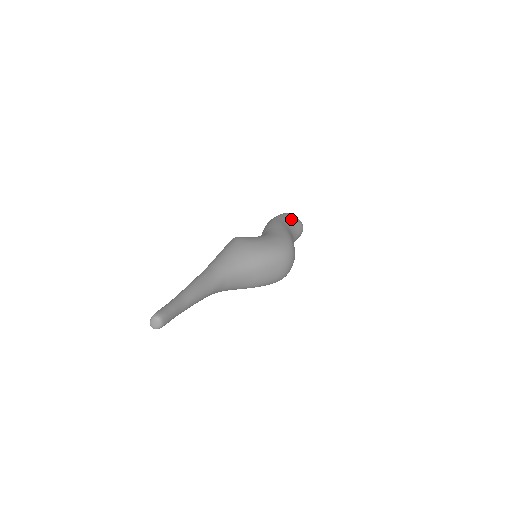
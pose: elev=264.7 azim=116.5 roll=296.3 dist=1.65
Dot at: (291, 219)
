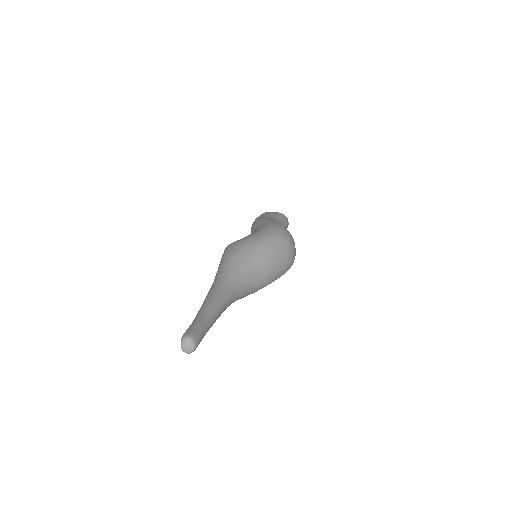
Dot at: (271, 214)
